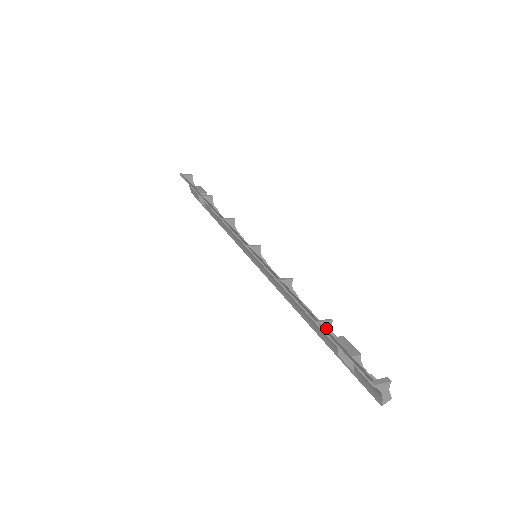
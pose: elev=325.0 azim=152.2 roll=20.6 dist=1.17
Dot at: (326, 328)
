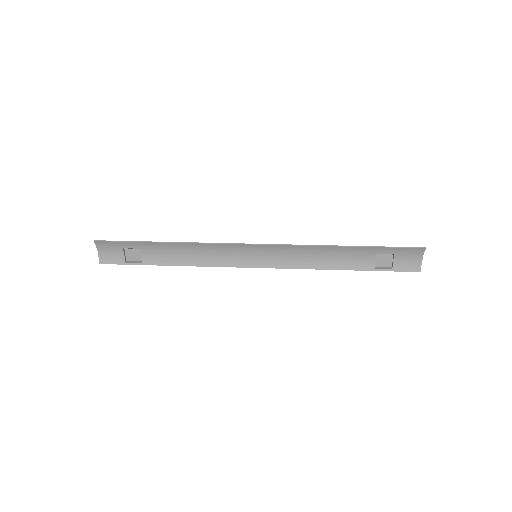
Dot at: (361, 254)
